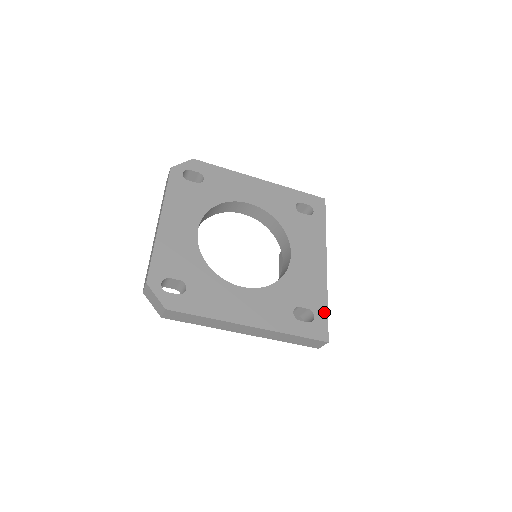
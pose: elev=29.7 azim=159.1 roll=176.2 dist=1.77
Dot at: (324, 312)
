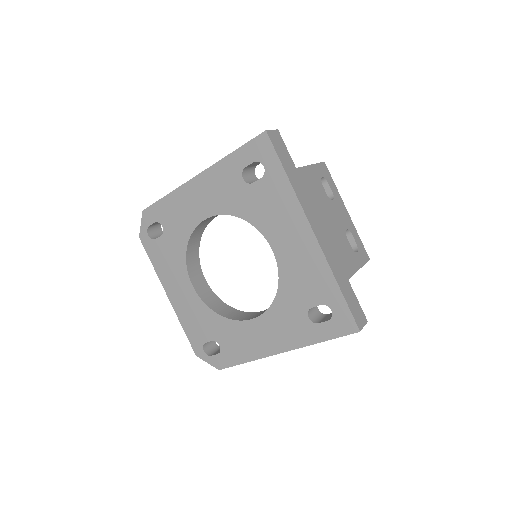
Dot at: (339, 298)
